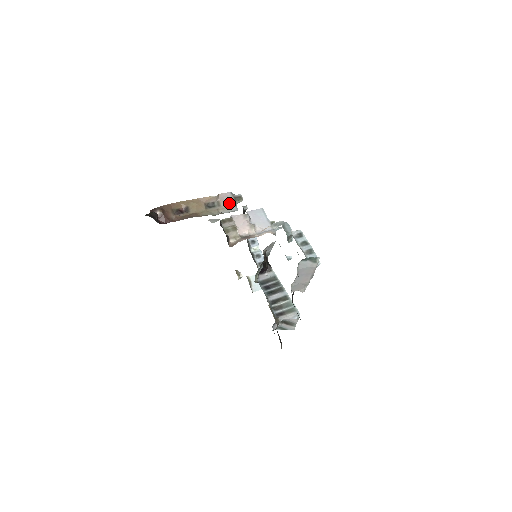
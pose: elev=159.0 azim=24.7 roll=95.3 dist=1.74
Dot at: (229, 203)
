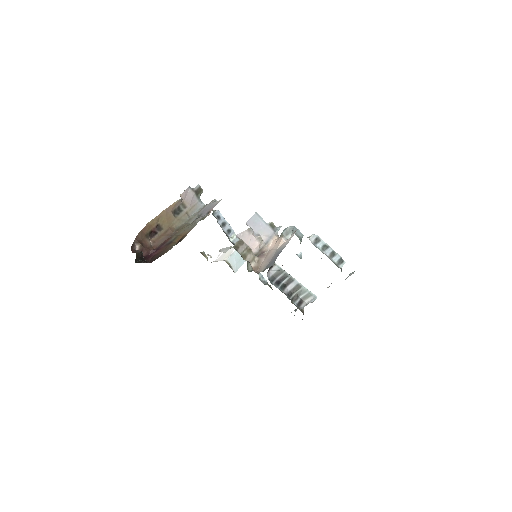
Dot at: (193, 200)
